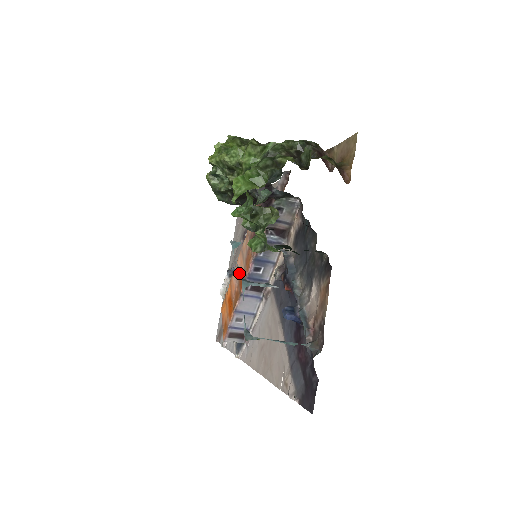
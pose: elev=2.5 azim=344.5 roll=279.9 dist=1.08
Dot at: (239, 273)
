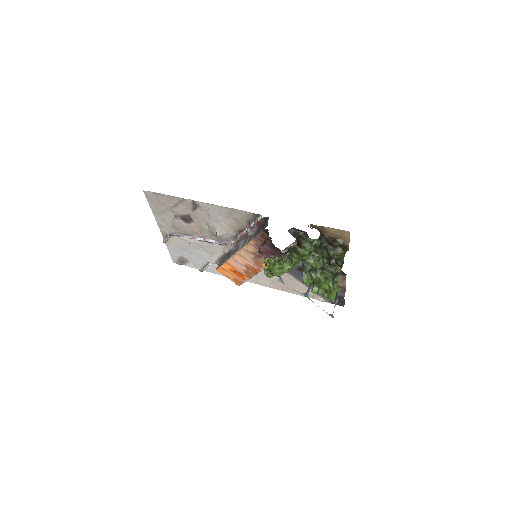
Dot at: occluded
